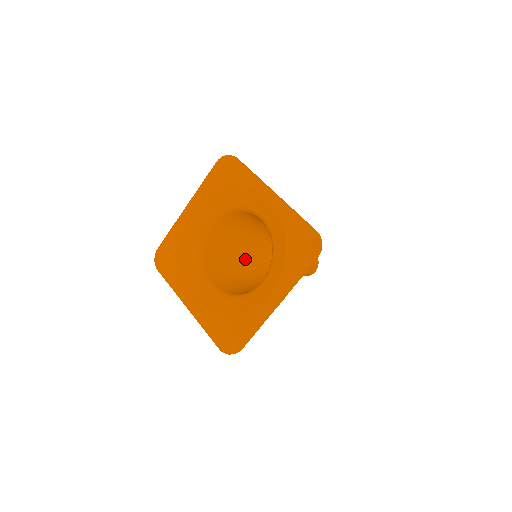
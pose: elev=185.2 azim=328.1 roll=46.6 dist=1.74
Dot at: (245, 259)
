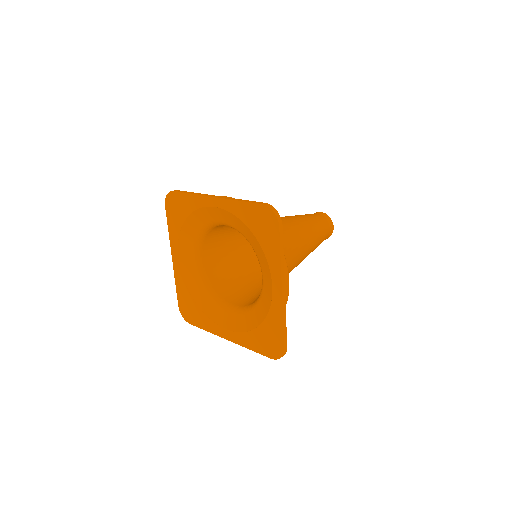
Dot at: (257, 263)
